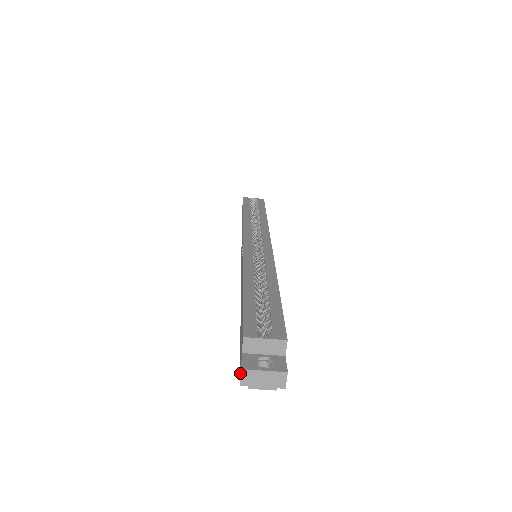
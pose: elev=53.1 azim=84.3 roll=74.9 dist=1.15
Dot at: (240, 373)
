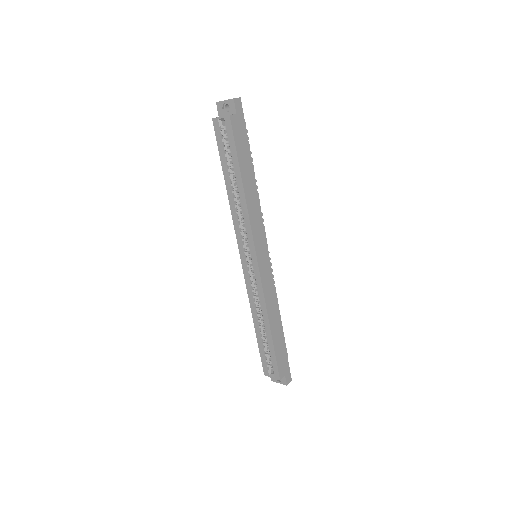
Dot at: occluded
